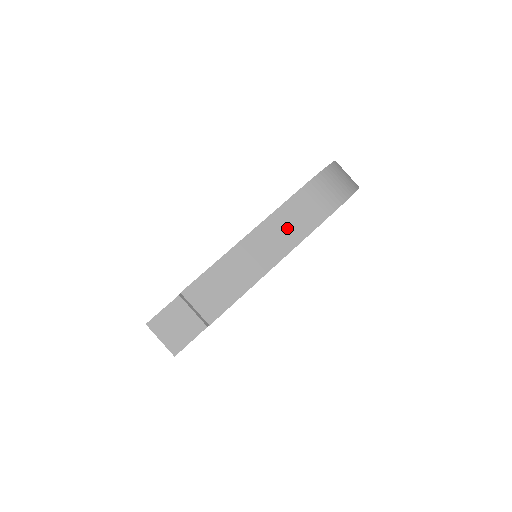
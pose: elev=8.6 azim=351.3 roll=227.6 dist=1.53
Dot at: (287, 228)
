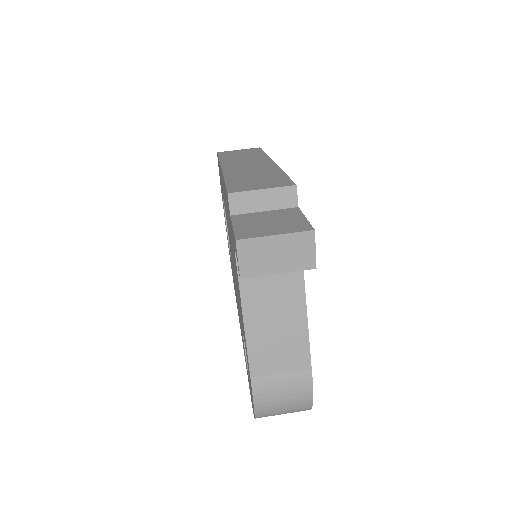
Dot at: (244, 158)
